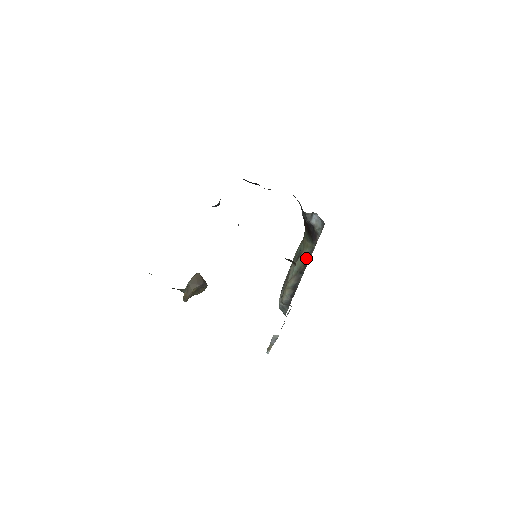
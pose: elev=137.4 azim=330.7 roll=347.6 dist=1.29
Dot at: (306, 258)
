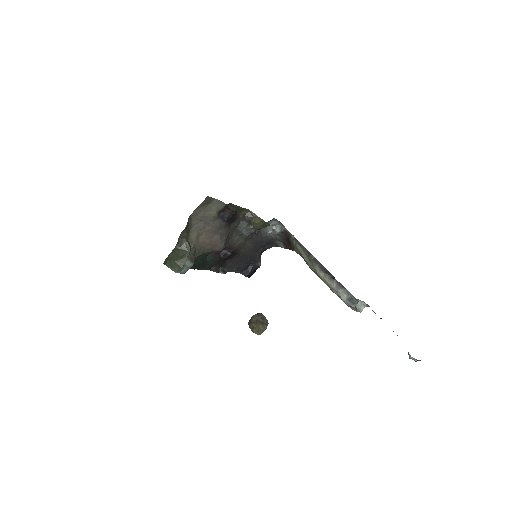
Dot at: (301, 248)
